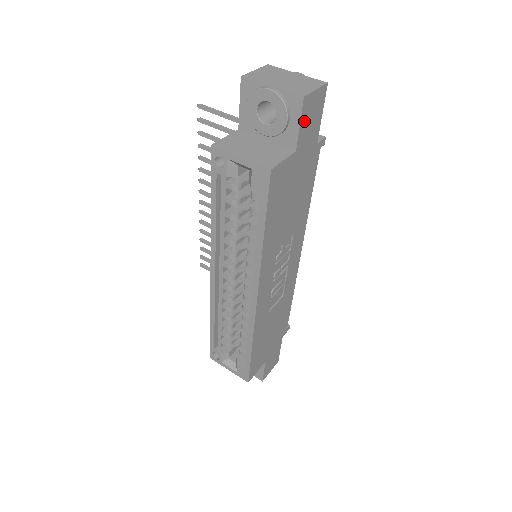
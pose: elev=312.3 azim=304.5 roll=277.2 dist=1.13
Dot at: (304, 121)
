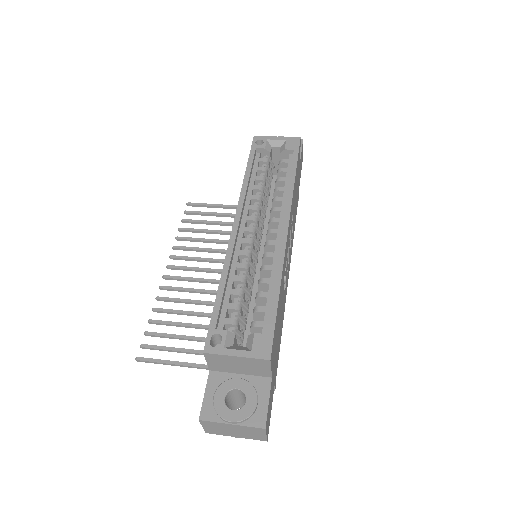
Dot at: (301, 154)
